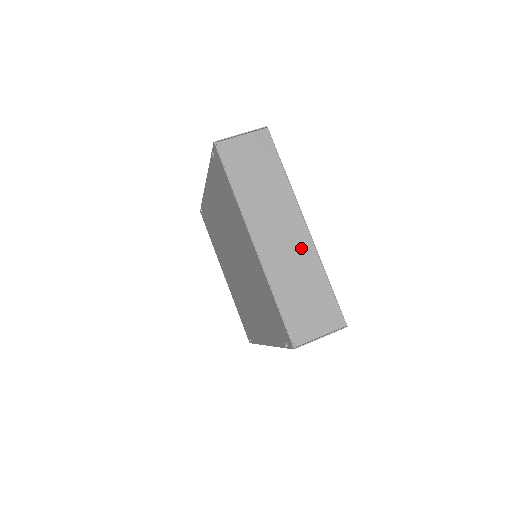
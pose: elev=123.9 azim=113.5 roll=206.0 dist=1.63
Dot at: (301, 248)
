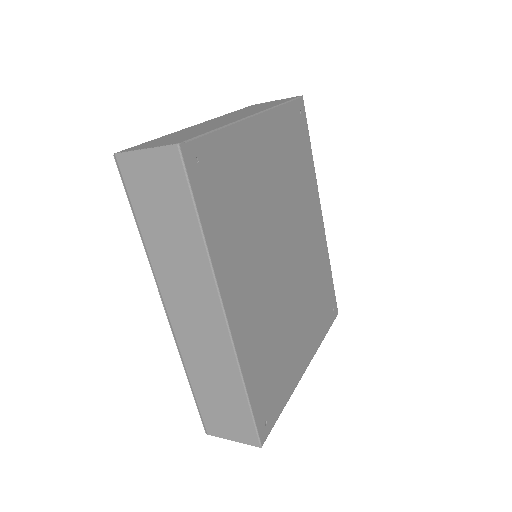
Dot at: (228, 121)
